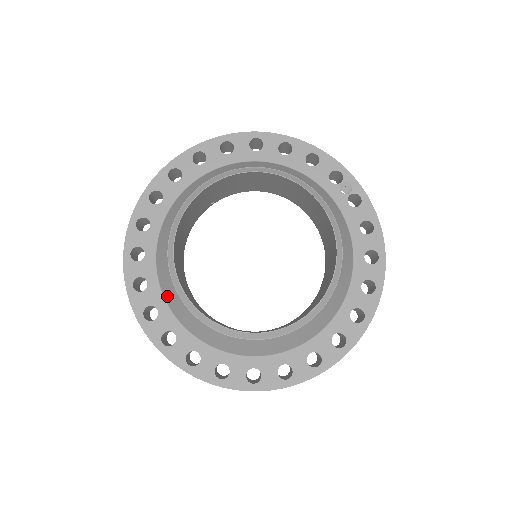
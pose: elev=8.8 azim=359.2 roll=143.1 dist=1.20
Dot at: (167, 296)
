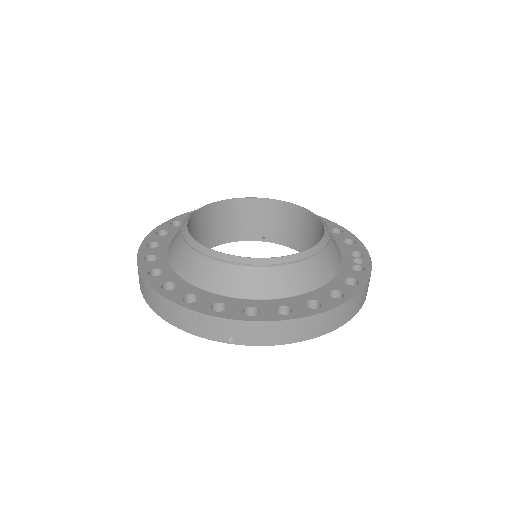
Dot at: occluded
